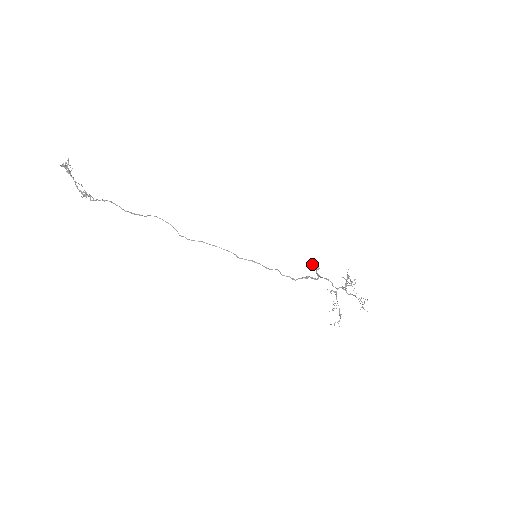
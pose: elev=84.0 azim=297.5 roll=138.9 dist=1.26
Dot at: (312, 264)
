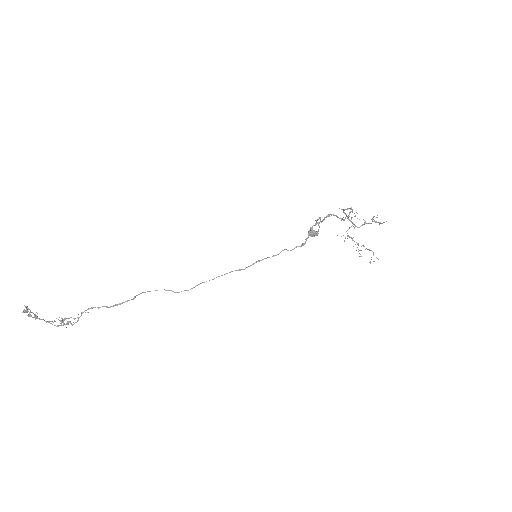
Dot at: occluded
